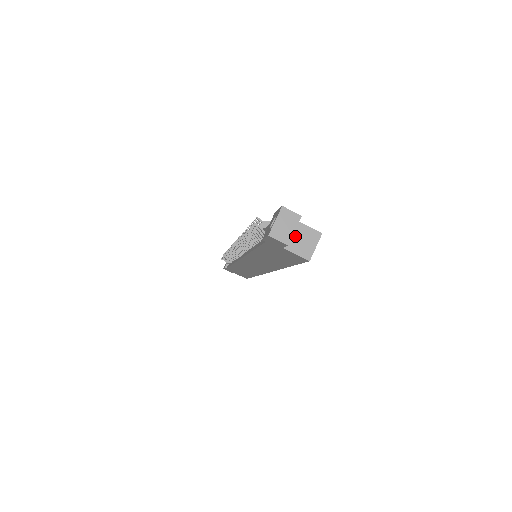
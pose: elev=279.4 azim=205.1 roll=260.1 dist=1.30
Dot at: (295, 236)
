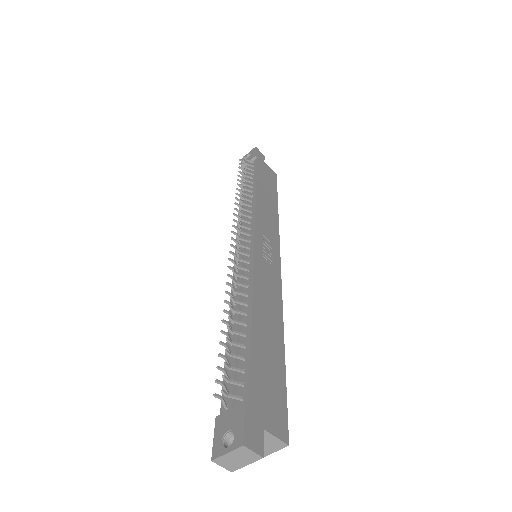
Dot at: occluded
